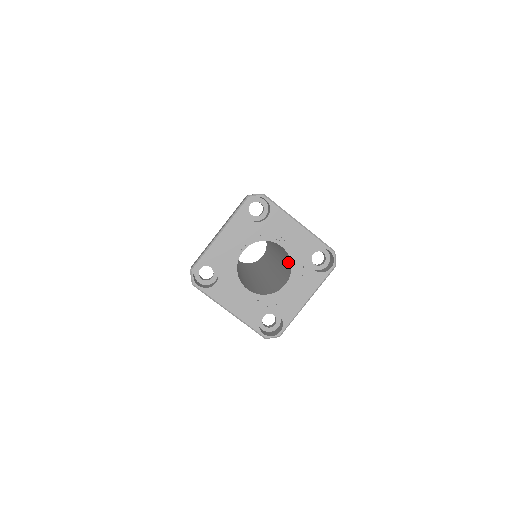
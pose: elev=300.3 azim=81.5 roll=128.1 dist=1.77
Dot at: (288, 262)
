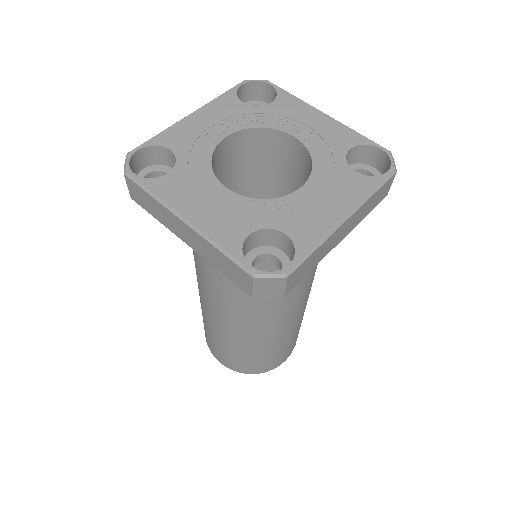
Dot at: occluded
